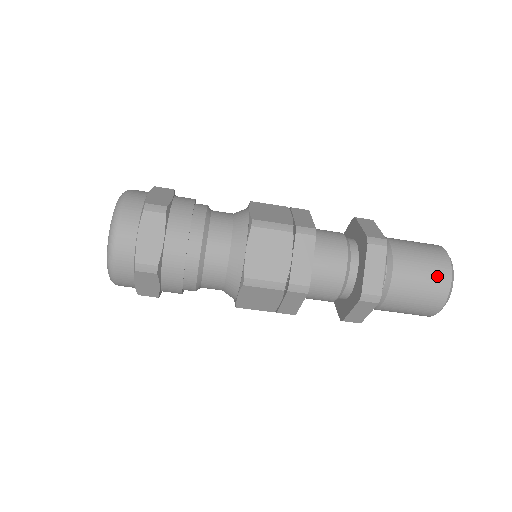
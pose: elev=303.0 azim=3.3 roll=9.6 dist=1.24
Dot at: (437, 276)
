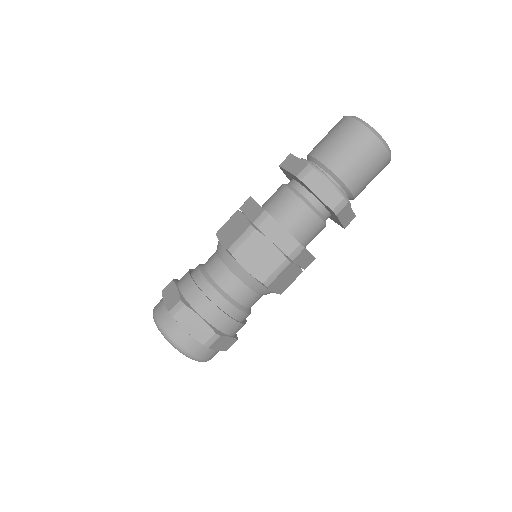
Dot at: (339, 126)
